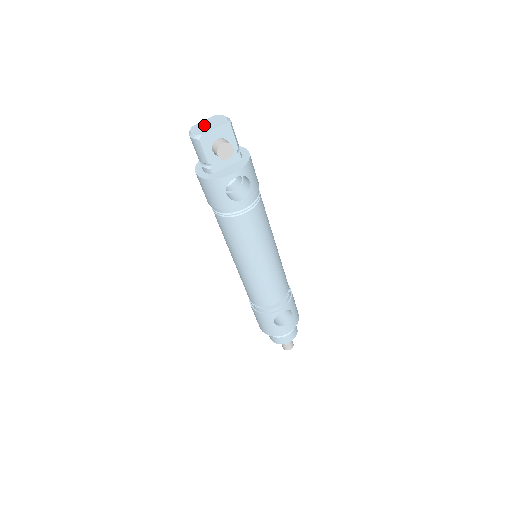
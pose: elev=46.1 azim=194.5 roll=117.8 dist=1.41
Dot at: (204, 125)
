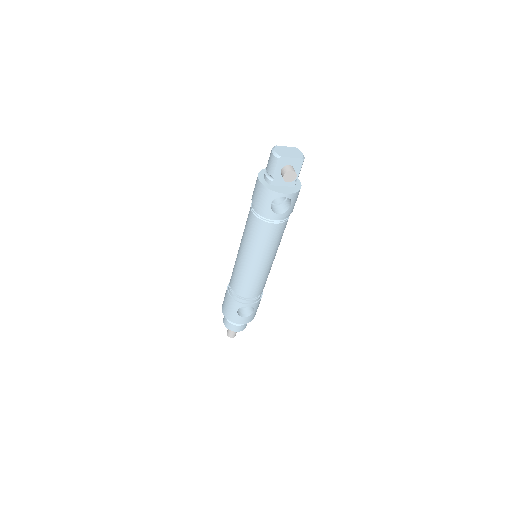
Dot at: (285, 150)
